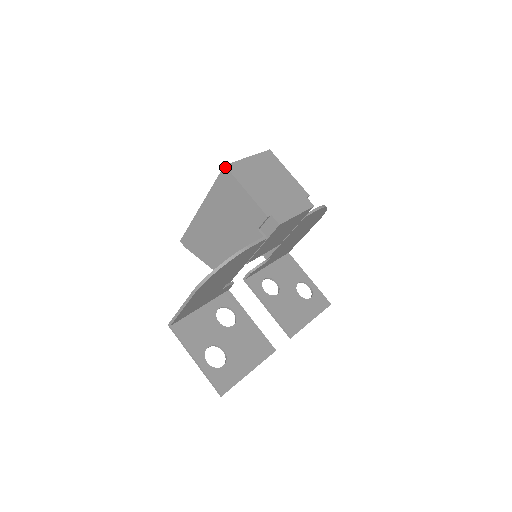
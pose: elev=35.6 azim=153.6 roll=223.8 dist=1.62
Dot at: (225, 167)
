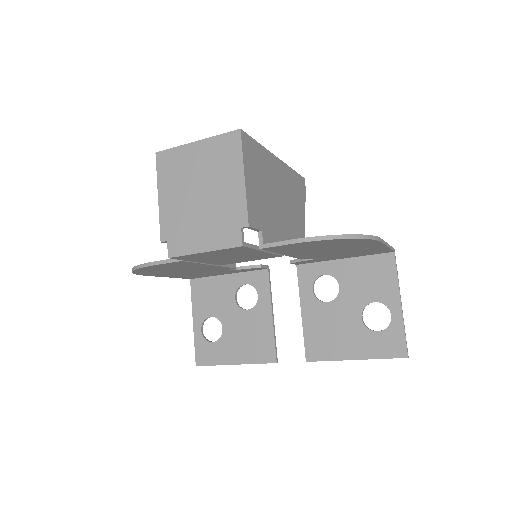
Dot at: (156, 155)
